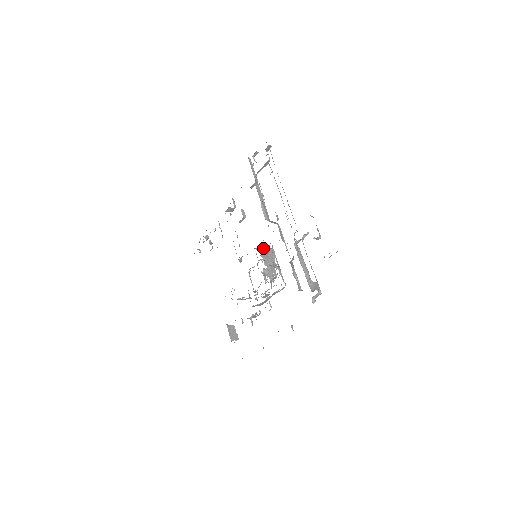
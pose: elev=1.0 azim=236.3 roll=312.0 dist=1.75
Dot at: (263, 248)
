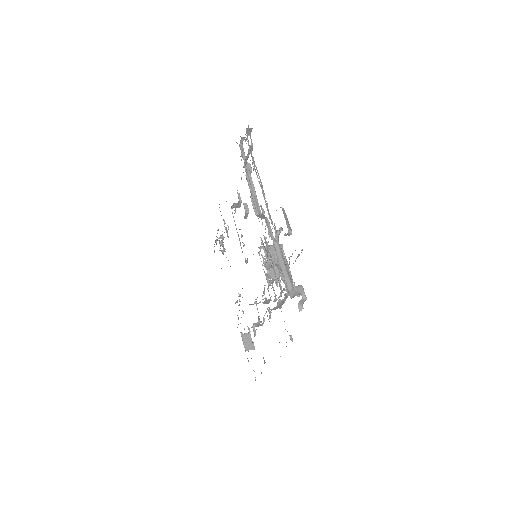
Dot at: occluded
